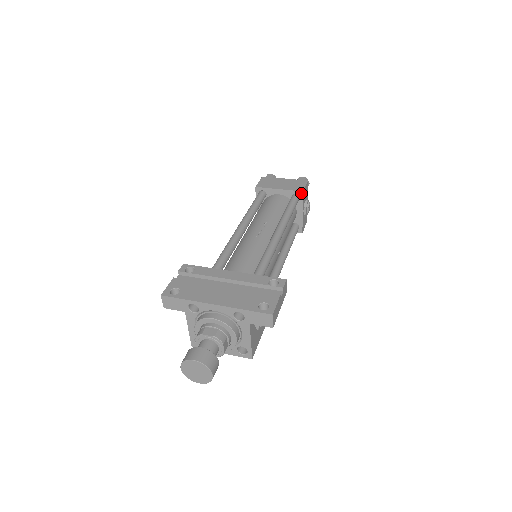
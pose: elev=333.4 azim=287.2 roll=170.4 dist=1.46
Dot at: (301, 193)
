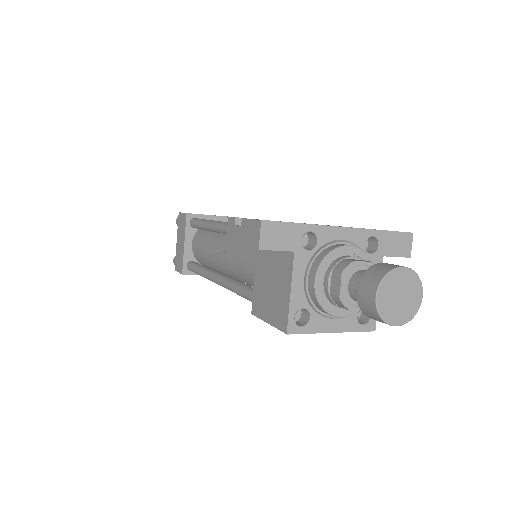
Dot at: occluded
